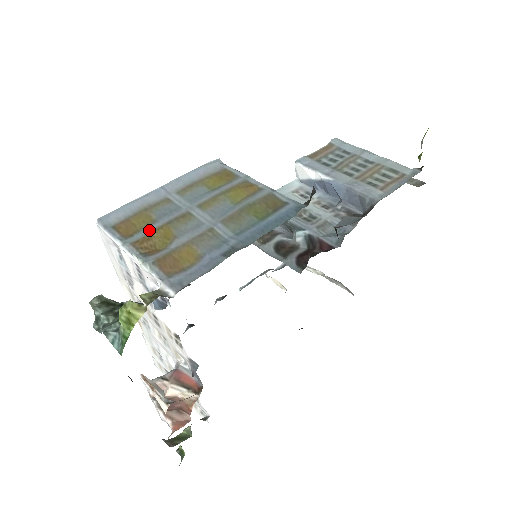
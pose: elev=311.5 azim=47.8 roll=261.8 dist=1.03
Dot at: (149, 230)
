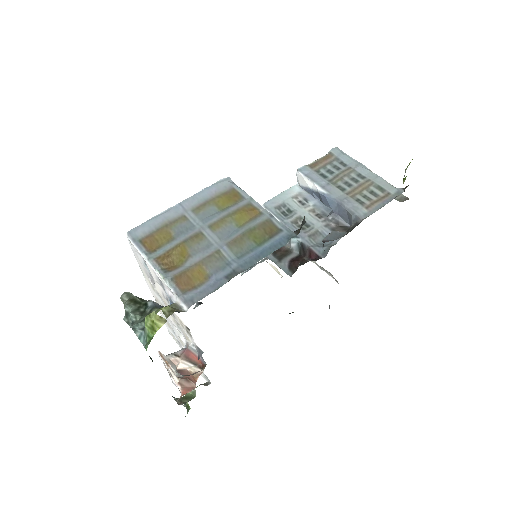
Dot at: (169, 247)
